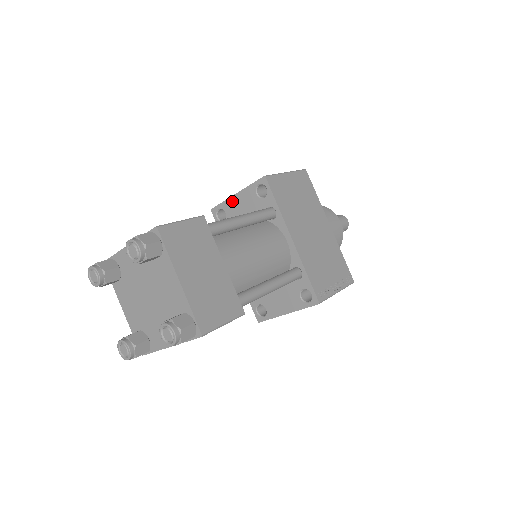
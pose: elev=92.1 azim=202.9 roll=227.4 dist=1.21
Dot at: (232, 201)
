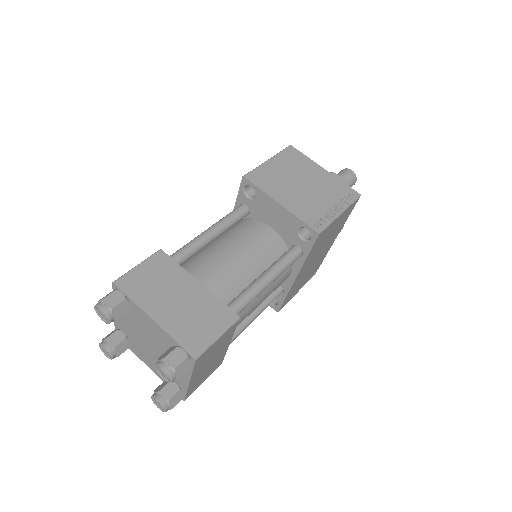
Dot at: (271, 202)
